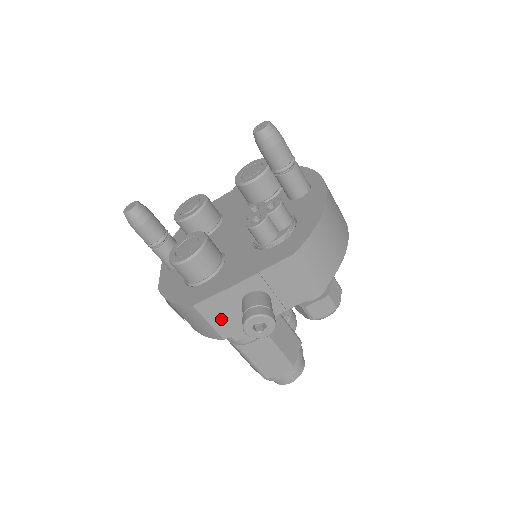
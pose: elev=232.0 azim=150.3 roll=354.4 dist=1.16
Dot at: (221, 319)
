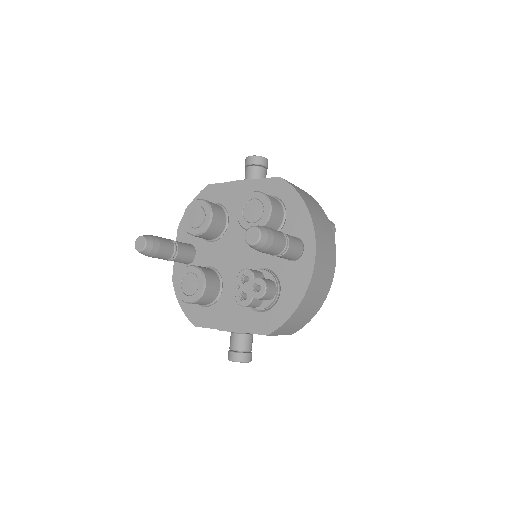
Dot at: occluded
